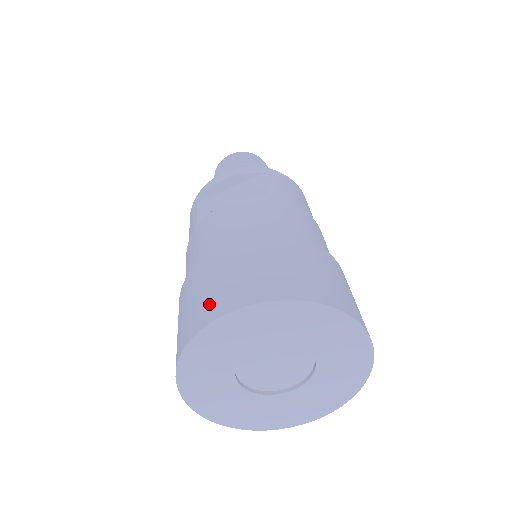
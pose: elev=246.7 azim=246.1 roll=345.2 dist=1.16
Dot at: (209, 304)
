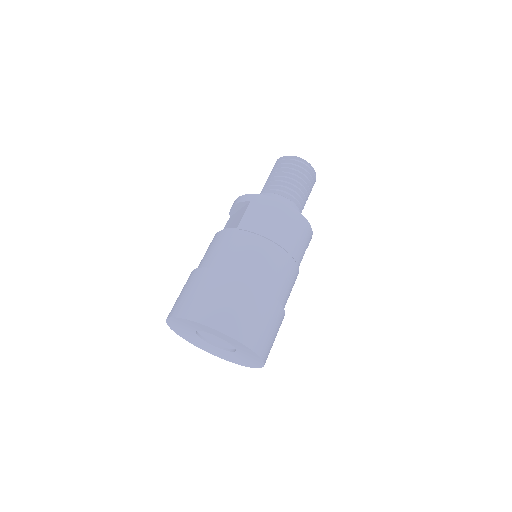
Dot at: occluded
